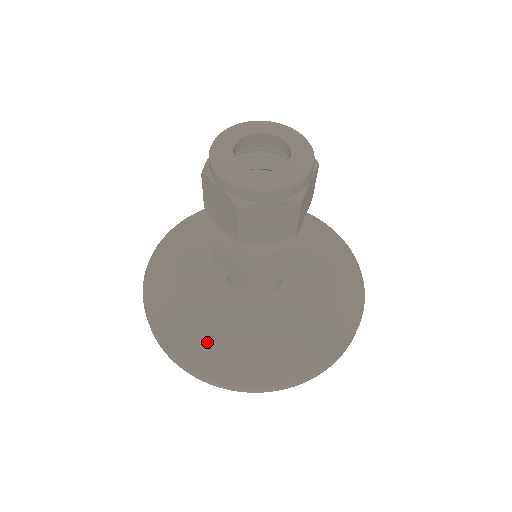
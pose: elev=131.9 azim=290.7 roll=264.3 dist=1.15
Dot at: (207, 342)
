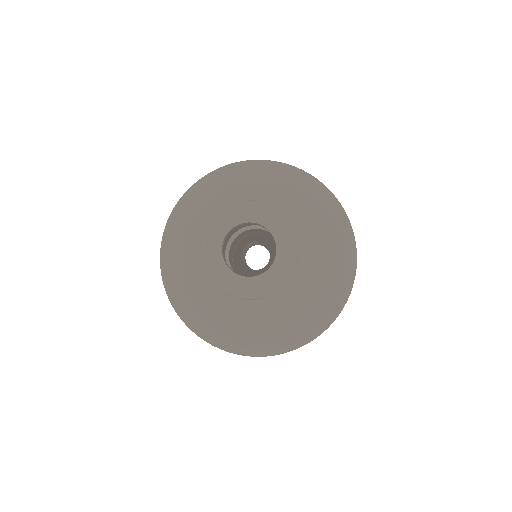
Dot at: (183, 270)
